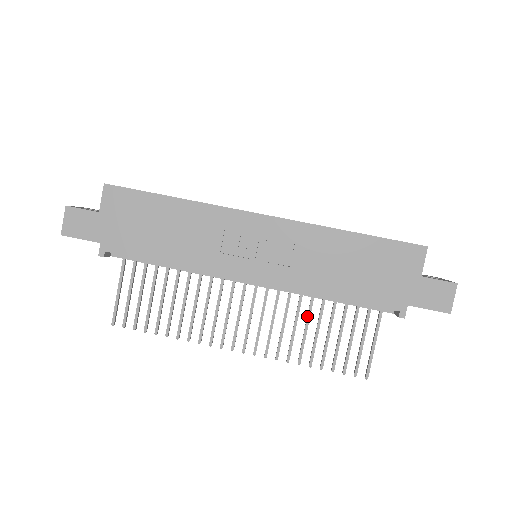
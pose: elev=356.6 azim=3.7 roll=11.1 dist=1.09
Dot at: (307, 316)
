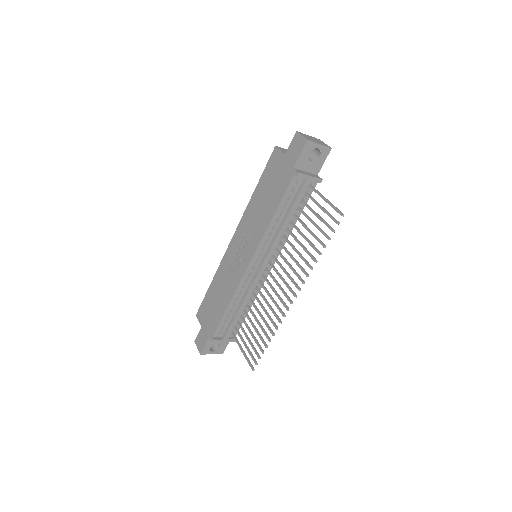
Dot at: occluded
